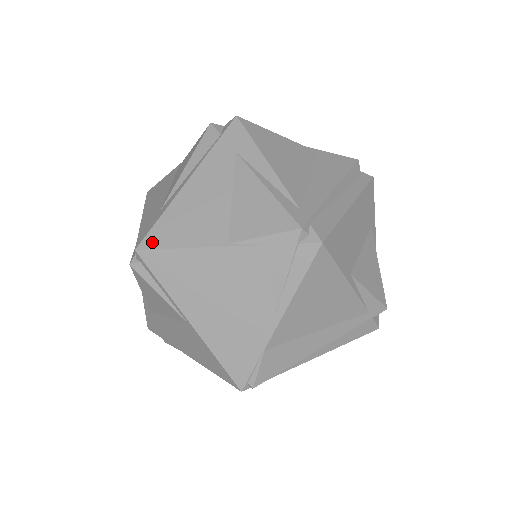
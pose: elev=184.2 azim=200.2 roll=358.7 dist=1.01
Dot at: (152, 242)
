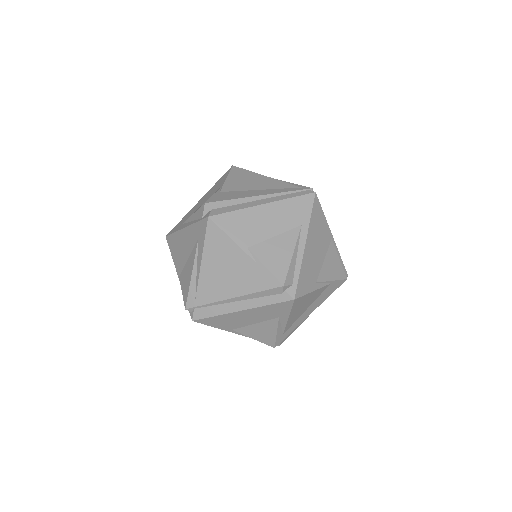
Dot at: (169, 241)
